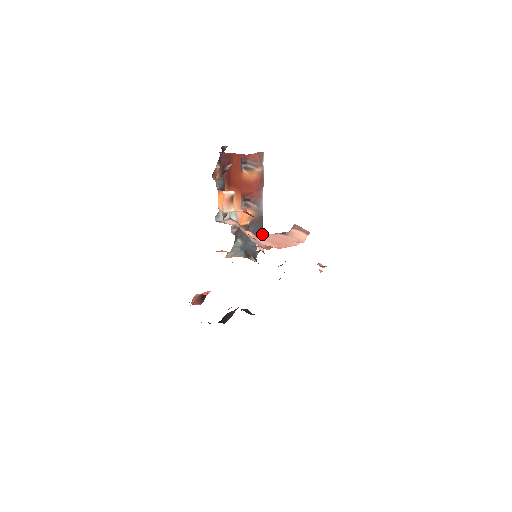
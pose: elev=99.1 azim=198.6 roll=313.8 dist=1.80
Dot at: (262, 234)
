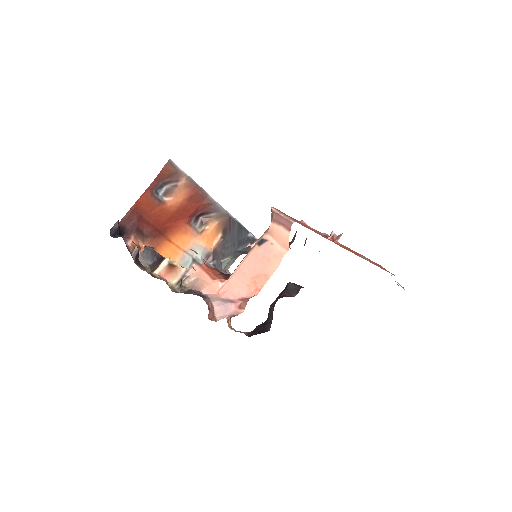
Dot at: (246, 231)
